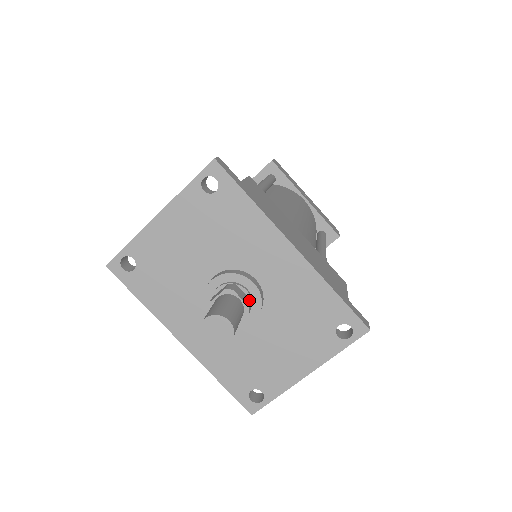
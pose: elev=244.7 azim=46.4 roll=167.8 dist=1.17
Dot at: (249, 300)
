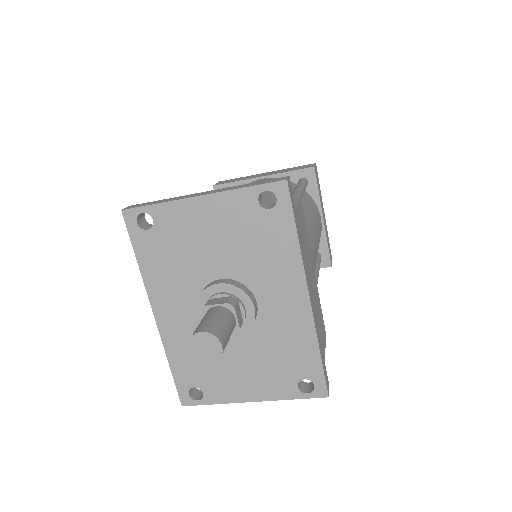
Dot at: (242, 321)
